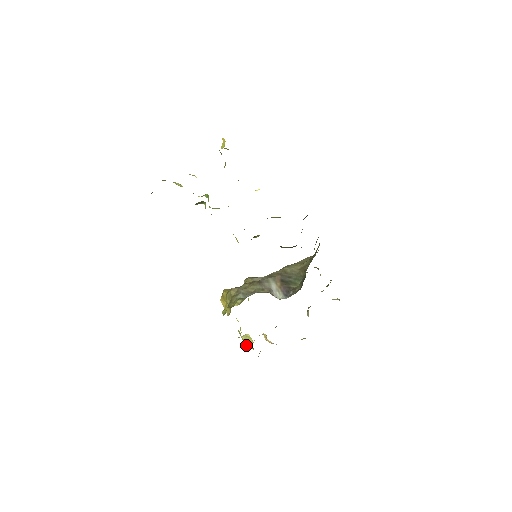
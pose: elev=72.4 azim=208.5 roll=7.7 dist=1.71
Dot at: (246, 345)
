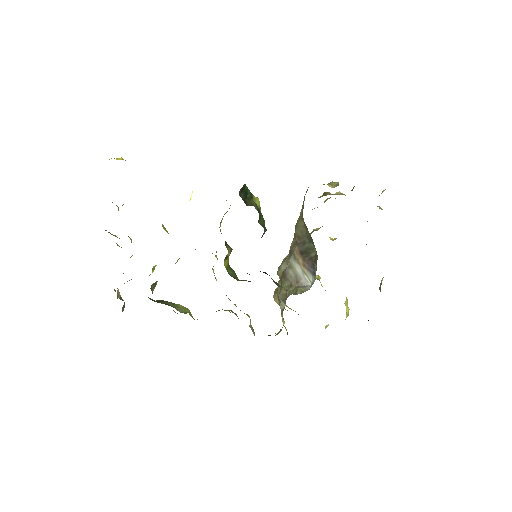
Dot at: occluded
